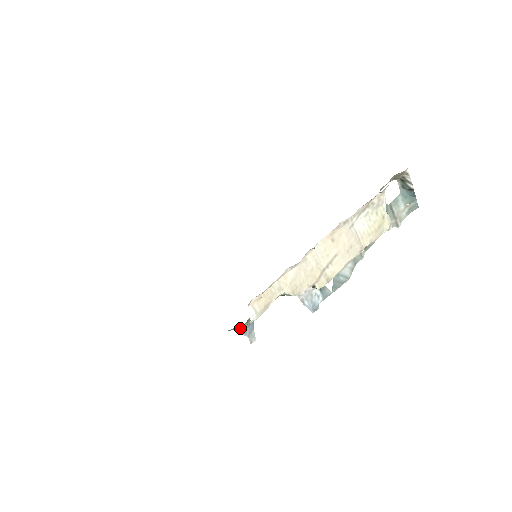
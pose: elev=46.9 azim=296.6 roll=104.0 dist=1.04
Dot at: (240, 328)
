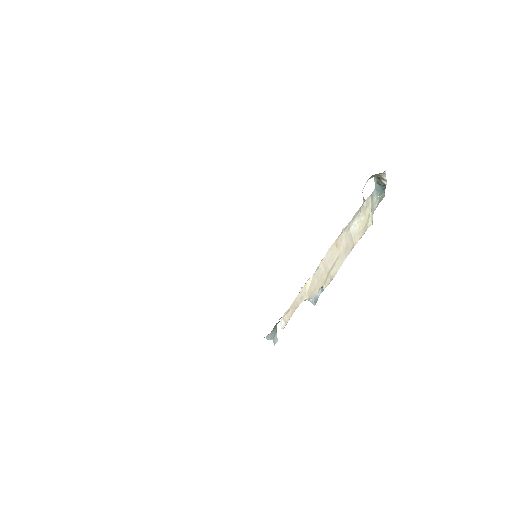
Dot at: (268, 335)
